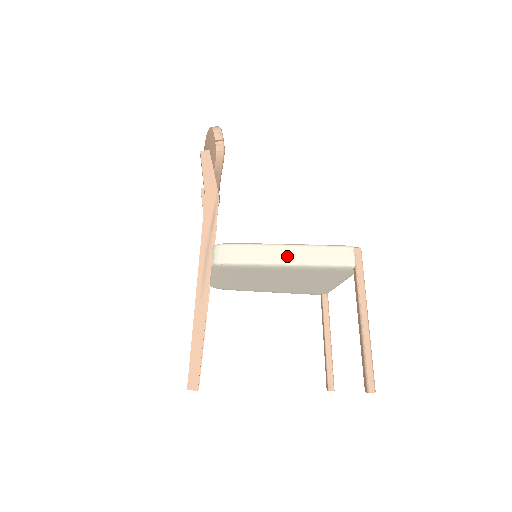
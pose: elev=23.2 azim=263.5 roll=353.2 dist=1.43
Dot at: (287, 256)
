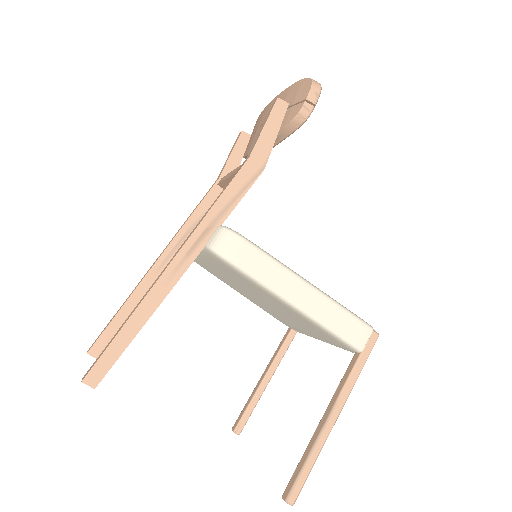
Dot at: (297, 295)
